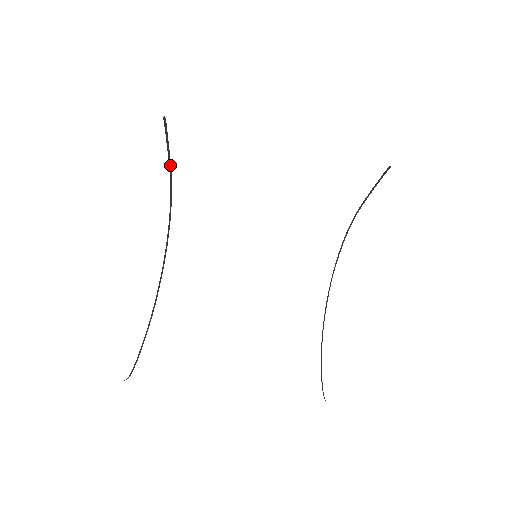
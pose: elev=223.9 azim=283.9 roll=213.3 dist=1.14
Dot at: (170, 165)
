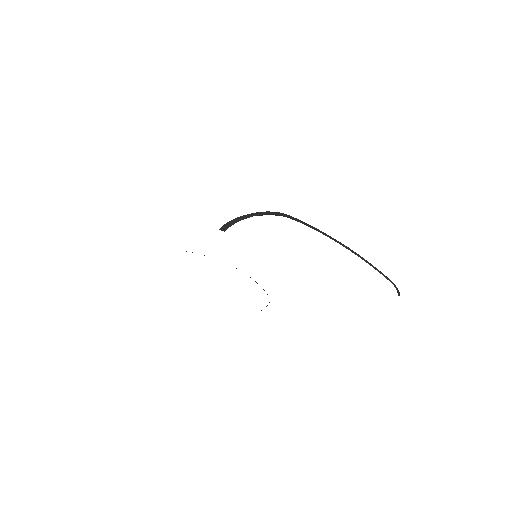
Dot at: occluded
